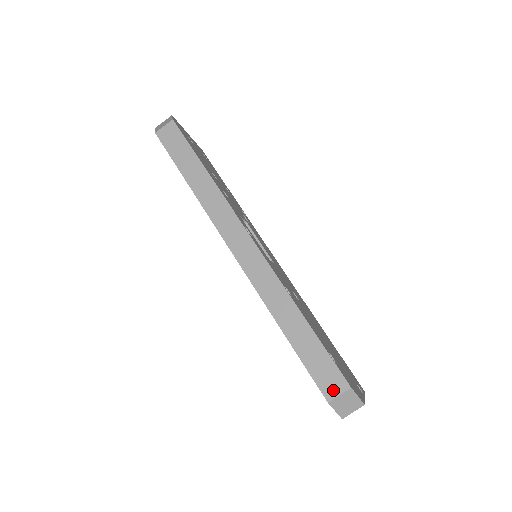
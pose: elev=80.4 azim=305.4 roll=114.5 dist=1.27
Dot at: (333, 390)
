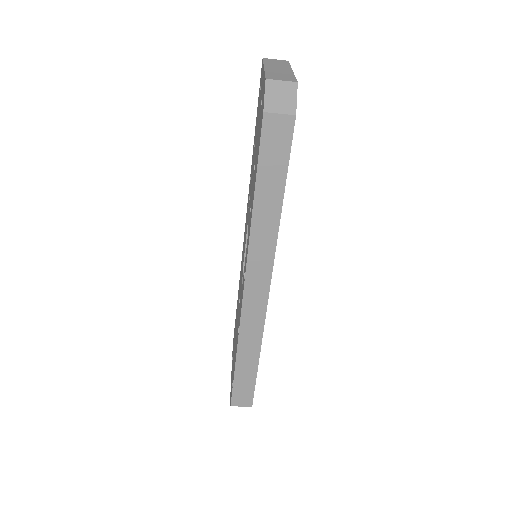
Dot at: (240, 403)
